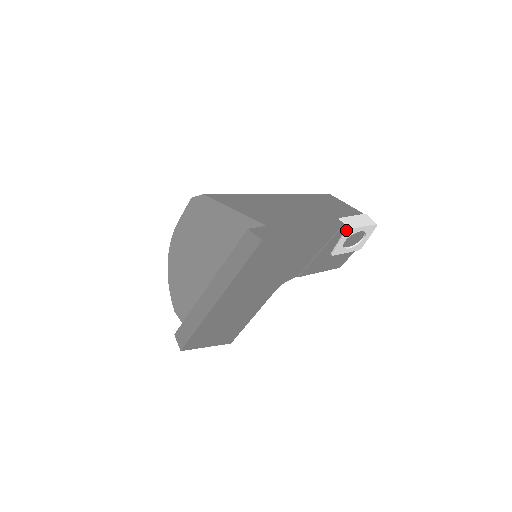
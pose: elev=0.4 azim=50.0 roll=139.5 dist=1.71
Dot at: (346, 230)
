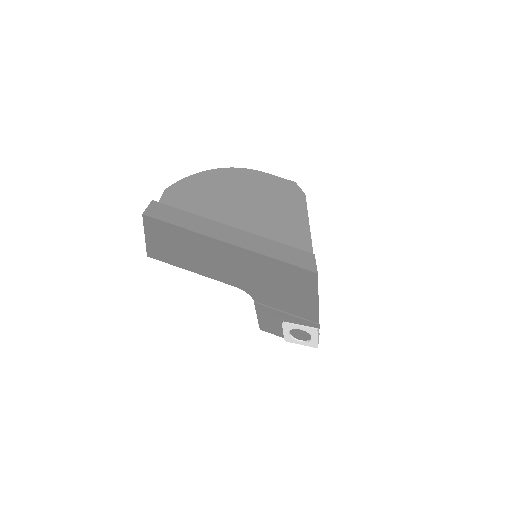
Dot at: (316, 328)
